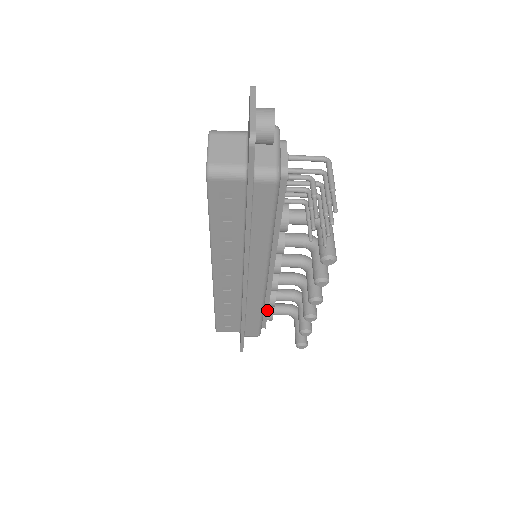
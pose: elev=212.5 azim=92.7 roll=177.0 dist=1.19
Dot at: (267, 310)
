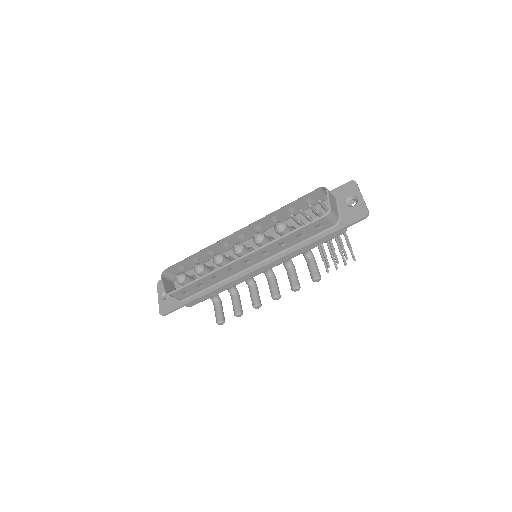
Dot at: occluded
